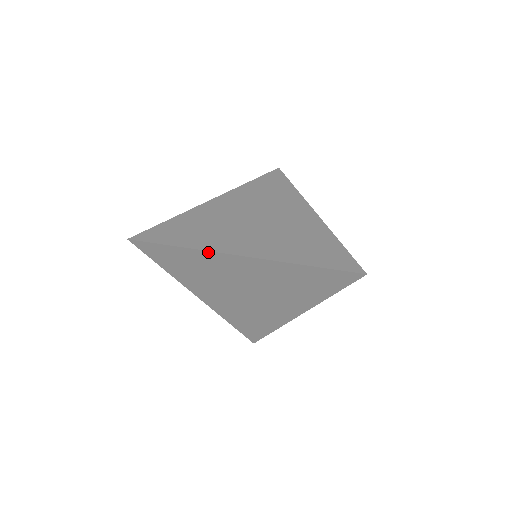
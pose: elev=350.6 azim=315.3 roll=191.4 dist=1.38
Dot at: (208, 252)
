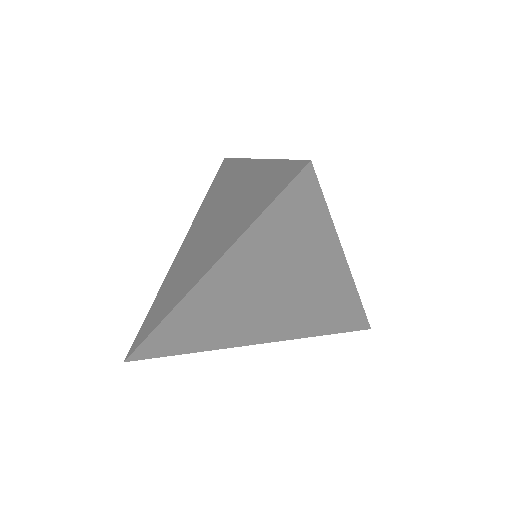
Dot at: (178, 307)
